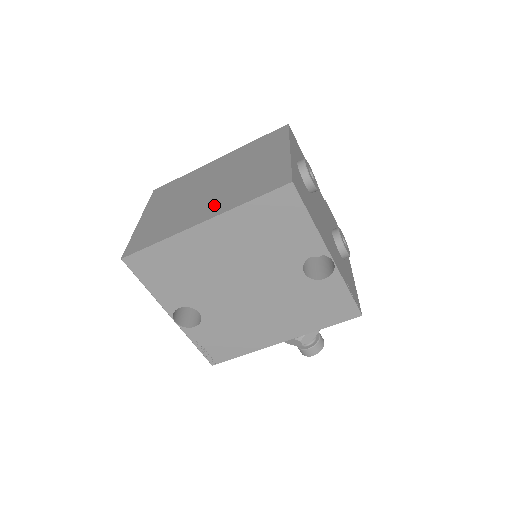
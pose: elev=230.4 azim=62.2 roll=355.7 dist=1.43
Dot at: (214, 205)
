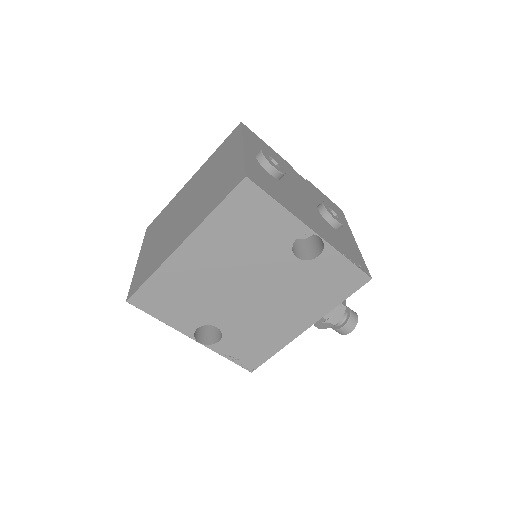
Dot at: (189, 223)
